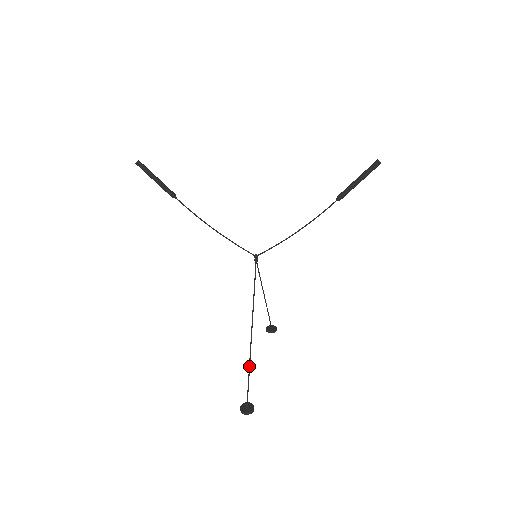
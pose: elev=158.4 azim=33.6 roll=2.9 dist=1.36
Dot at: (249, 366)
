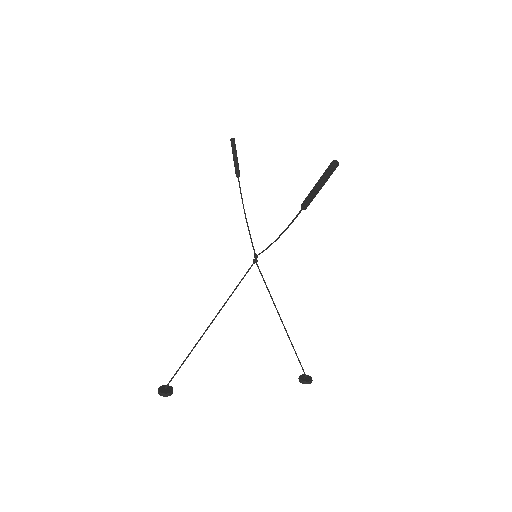
Dot at: (189, 354)
